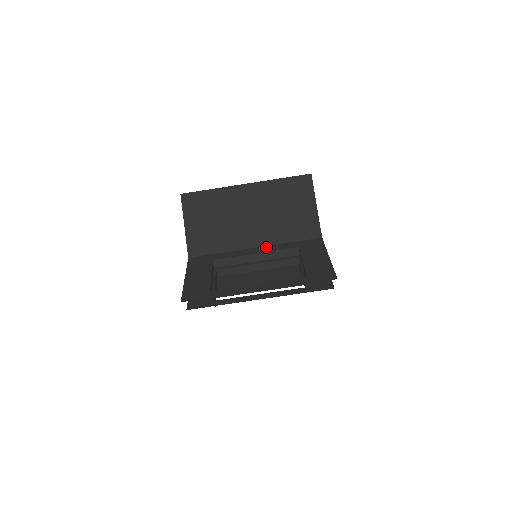
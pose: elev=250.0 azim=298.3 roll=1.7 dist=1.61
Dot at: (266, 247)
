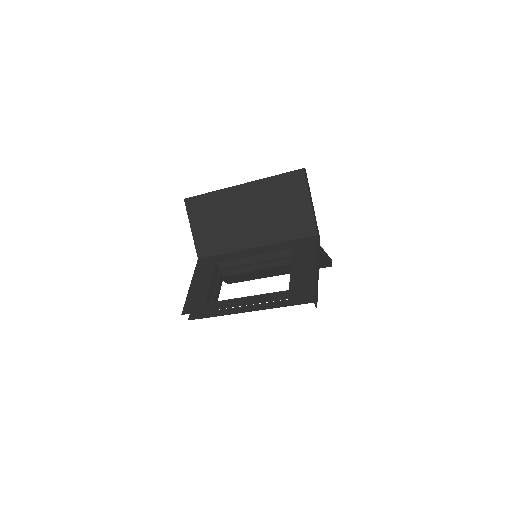
Dot at: (264, 247)
